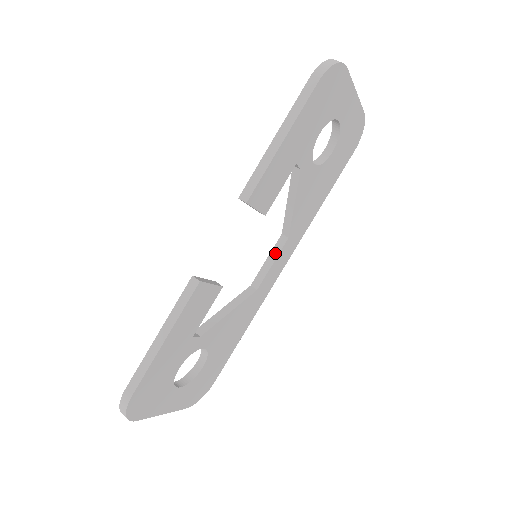
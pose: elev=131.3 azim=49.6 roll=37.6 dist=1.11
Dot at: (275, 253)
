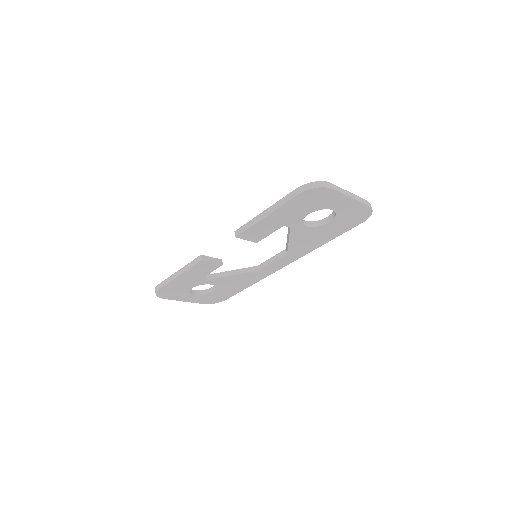
Dot at: (277, 257)
